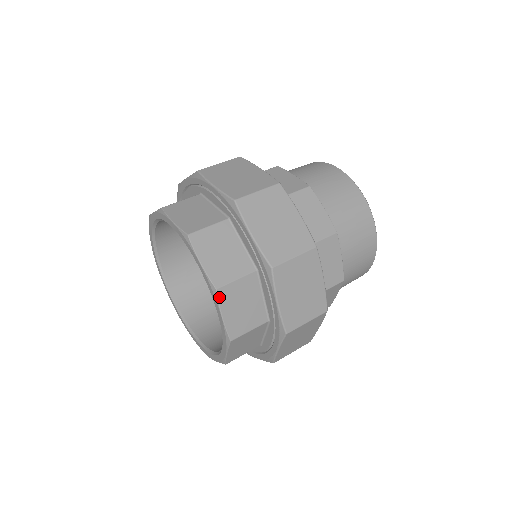
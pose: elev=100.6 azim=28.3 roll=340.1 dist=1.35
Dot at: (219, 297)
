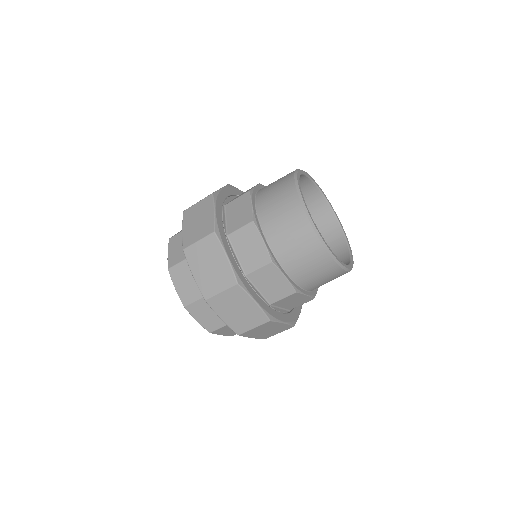
Dot at: (188, 311)
